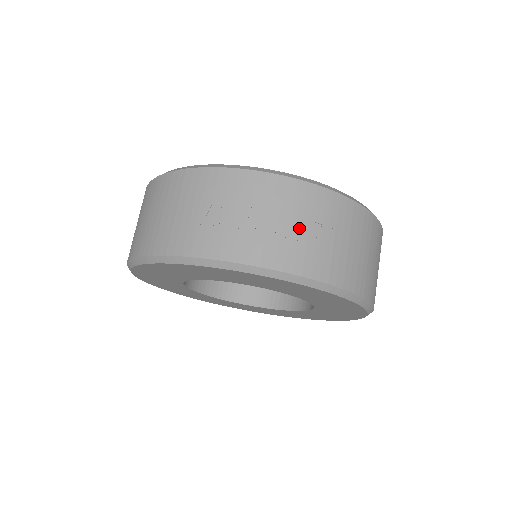
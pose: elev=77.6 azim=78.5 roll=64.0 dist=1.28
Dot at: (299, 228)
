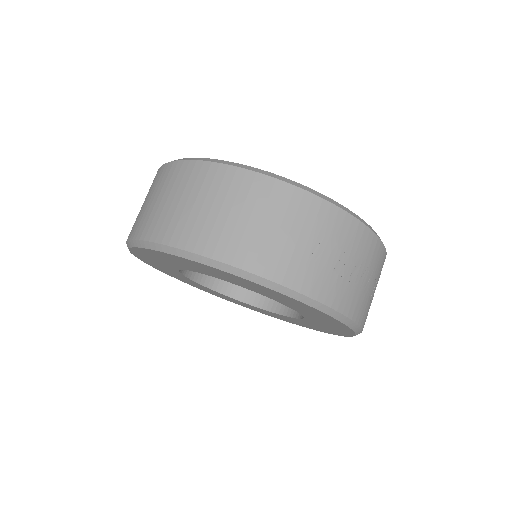
Dot at: (370, 285)
